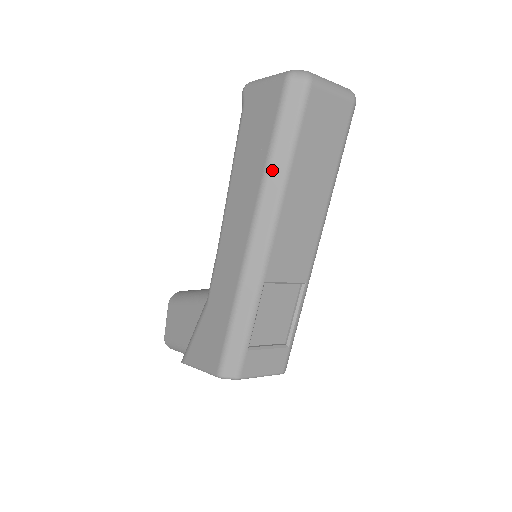
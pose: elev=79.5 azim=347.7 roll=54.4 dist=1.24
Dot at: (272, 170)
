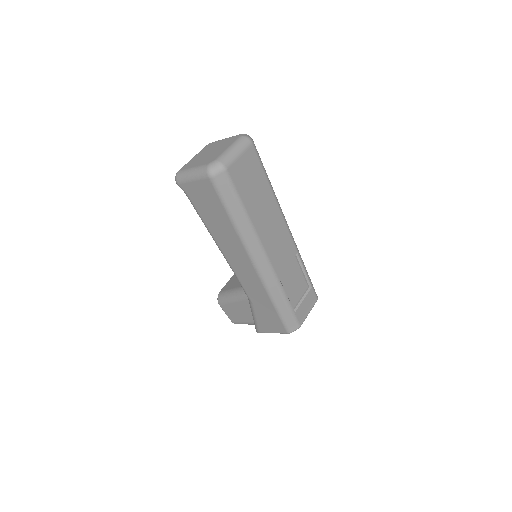
Dot at: (240, 228)
